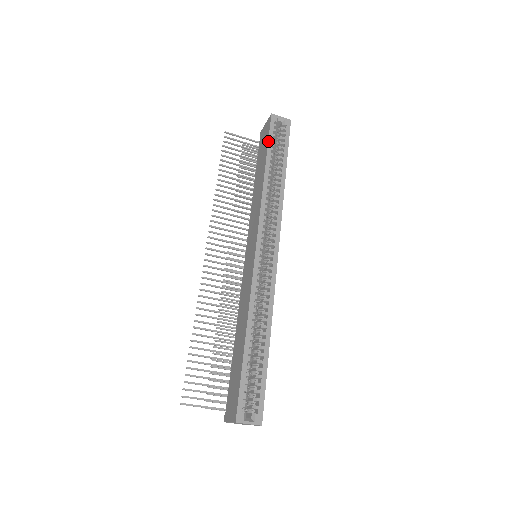
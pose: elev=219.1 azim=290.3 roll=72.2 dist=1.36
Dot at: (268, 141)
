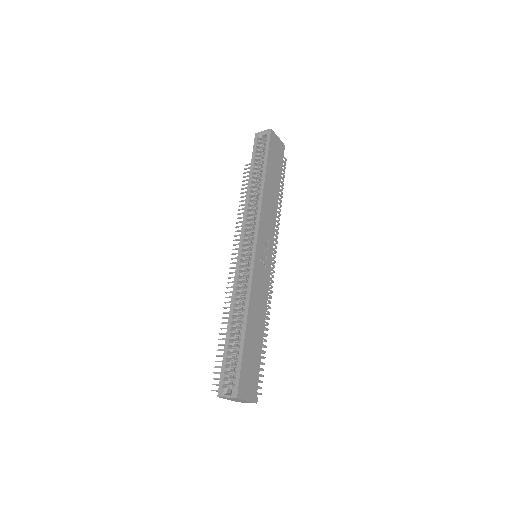
Dot at: occluded
